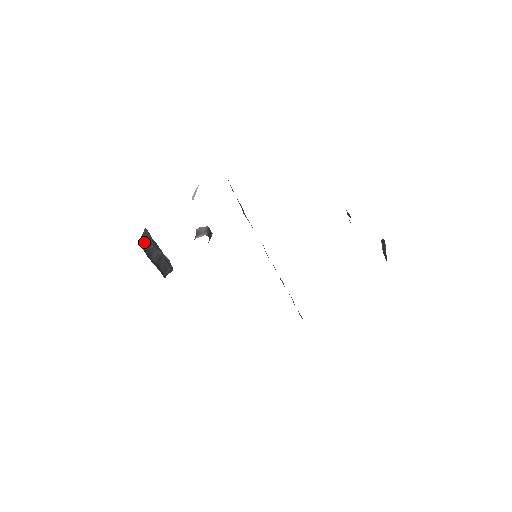
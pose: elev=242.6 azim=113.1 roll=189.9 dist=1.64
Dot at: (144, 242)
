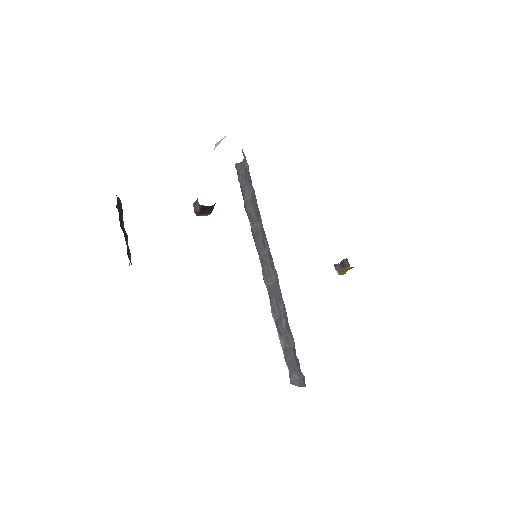
Dot at: (117, 203)
